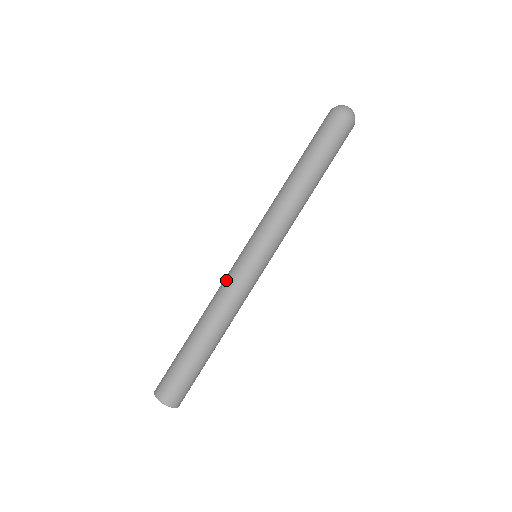
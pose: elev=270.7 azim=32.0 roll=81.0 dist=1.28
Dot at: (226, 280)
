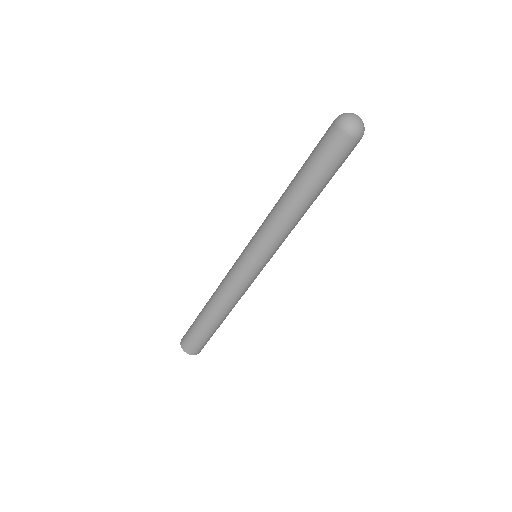
Dot at: (240, 287)
